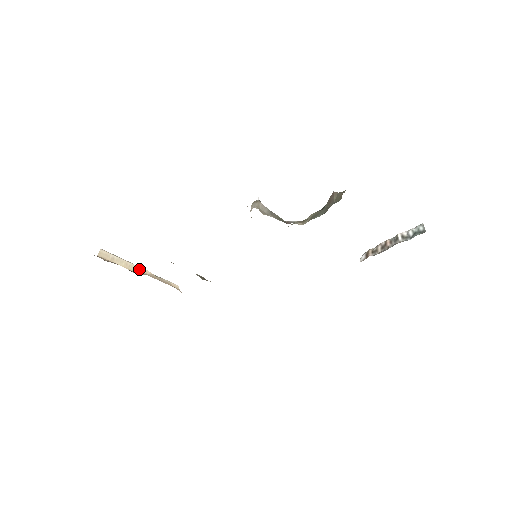
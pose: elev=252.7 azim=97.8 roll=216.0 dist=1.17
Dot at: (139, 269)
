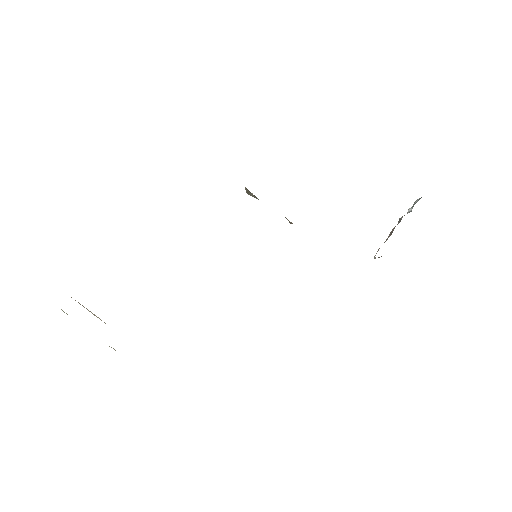
Dot at: occluded
